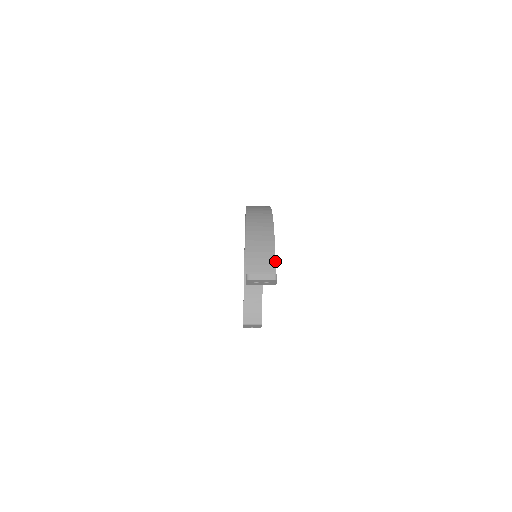
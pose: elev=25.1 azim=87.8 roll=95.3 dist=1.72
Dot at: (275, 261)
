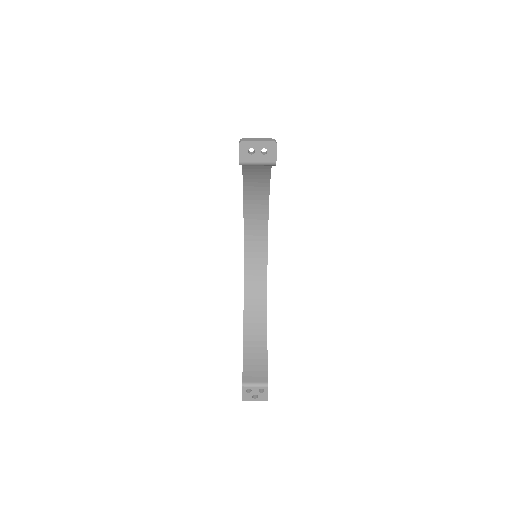
Dot at: occluded
